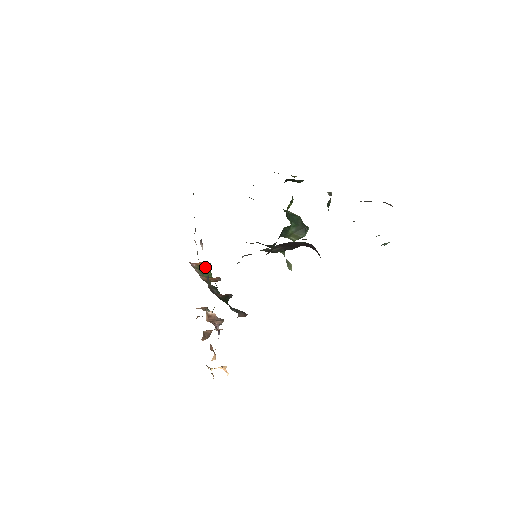
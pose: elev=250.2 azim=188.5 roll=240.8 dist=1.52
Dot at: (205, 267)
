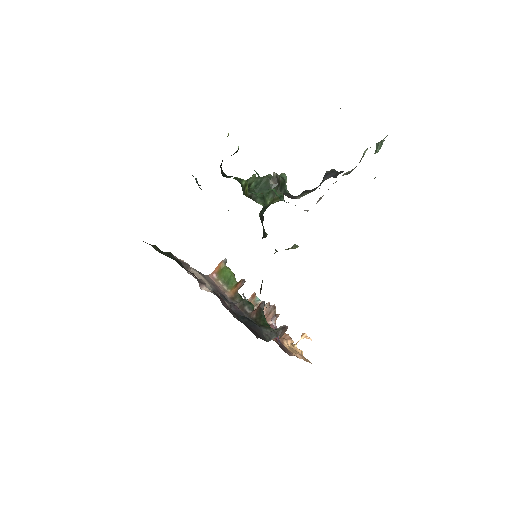
Dot at: (224, 272)
